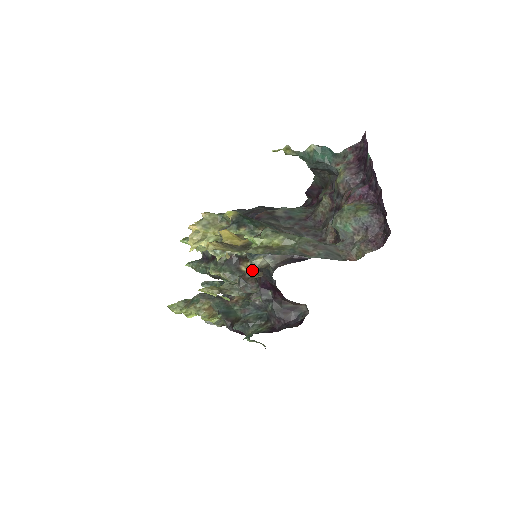
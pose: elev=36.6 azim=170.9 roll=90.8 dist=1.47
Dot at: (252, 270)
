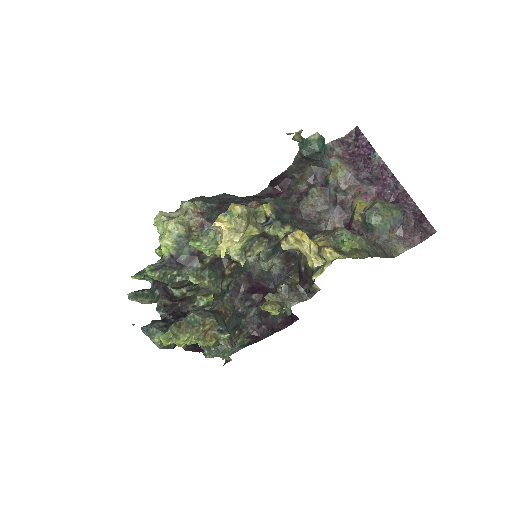
Dot at: (233, 272)
